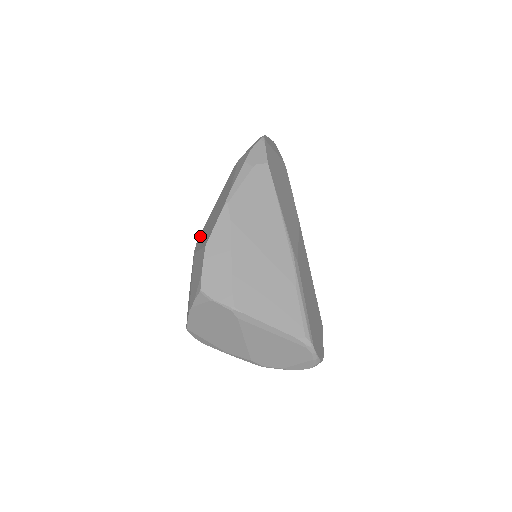
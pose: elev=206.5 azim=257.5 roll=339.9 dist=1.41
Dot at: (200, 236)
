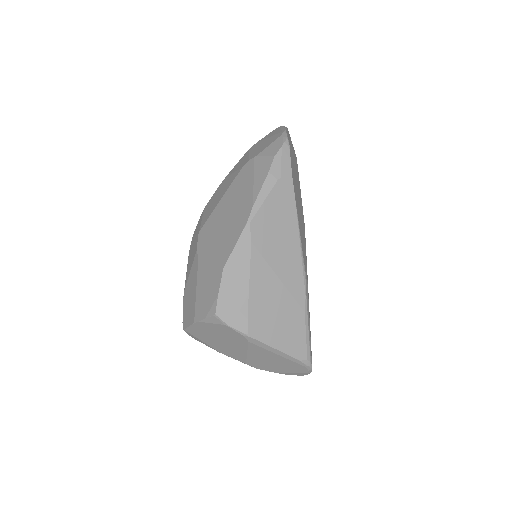
Dot at: (203, 234)
